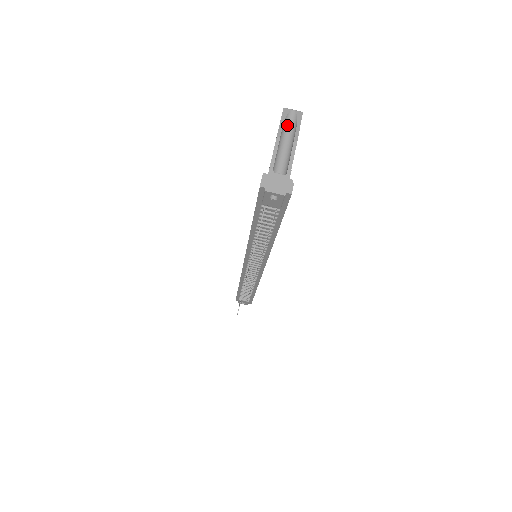
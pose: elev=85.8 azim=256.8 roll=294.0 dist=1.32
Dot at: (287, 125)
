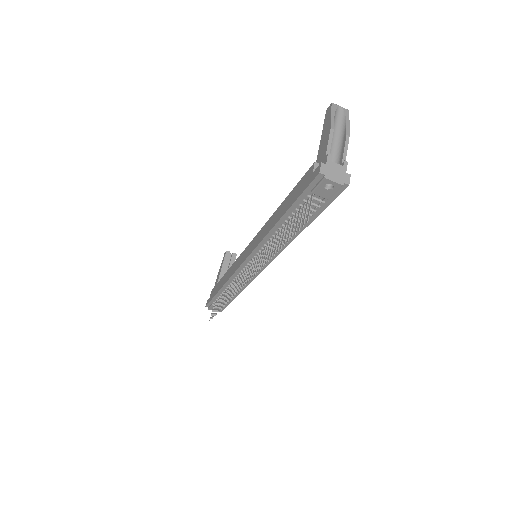
Dot at: (336, 119)
